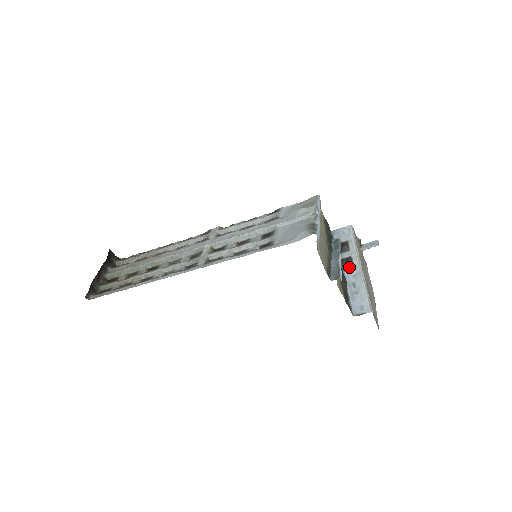
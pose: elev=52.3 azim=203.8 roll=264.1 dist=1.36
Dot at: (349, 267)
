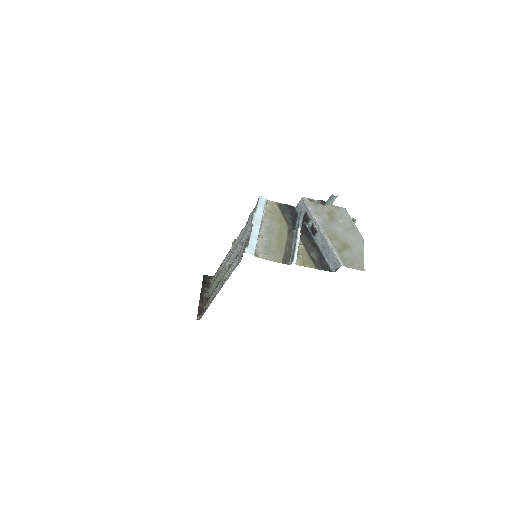
Dot at: (316, 233)
